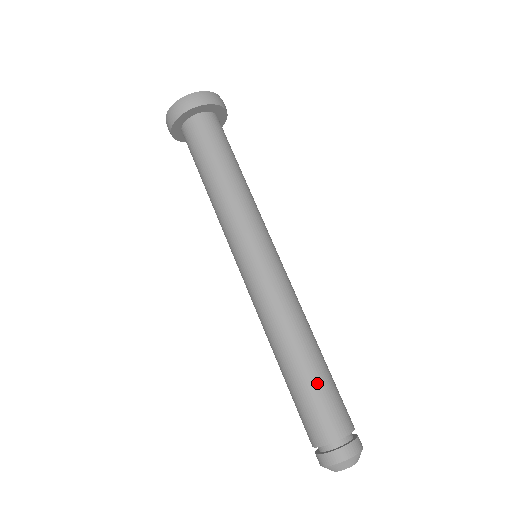
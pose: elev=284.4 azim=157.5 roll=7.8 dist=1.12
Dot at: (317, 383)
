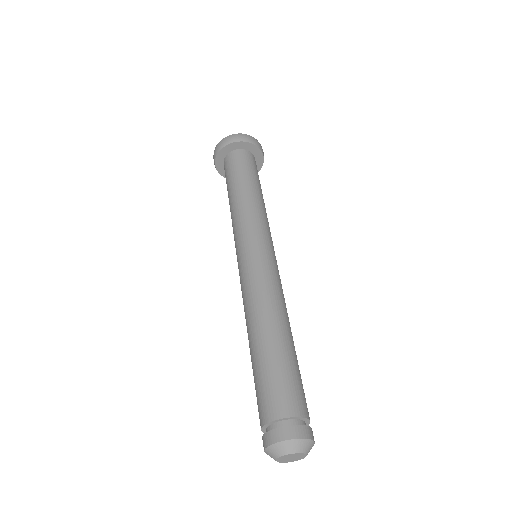
Dot at: (296, 362)
